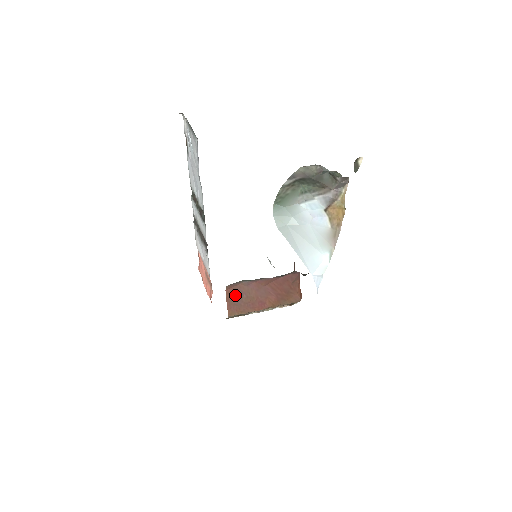
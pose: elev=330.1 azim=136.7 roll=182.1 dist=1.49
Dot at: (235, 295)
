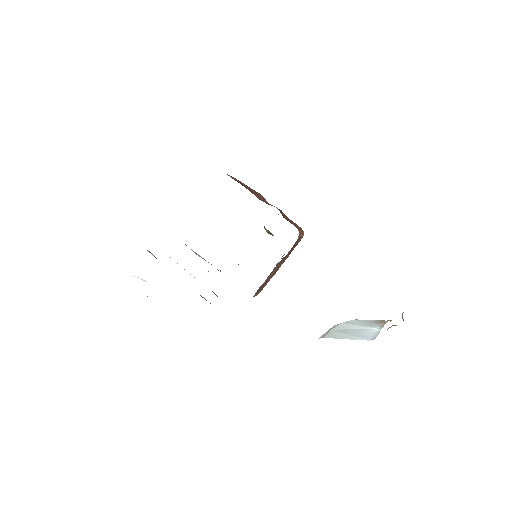
Dot at: (258, 290)
